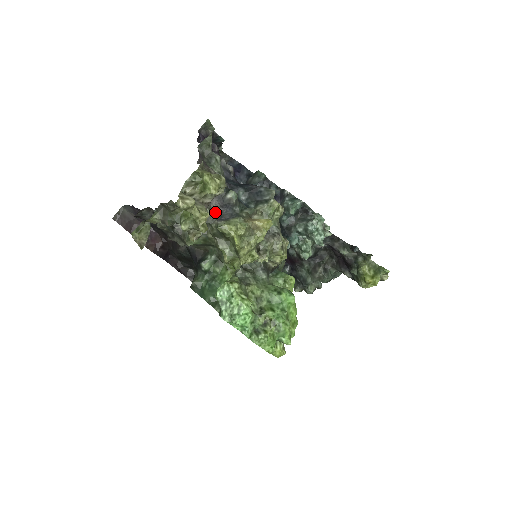
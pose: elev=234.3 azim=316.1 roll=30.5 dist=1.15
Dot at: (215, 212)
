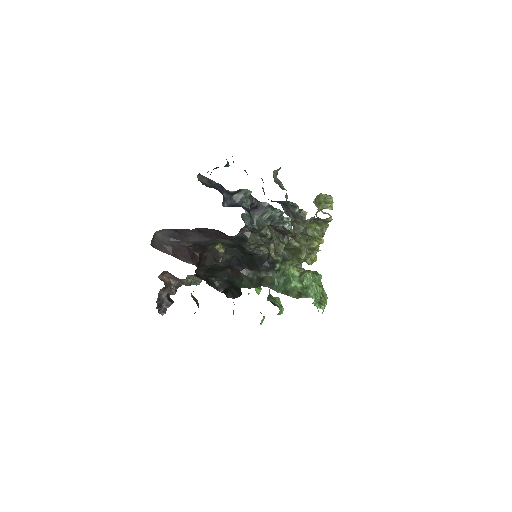
Dot at: occluded
